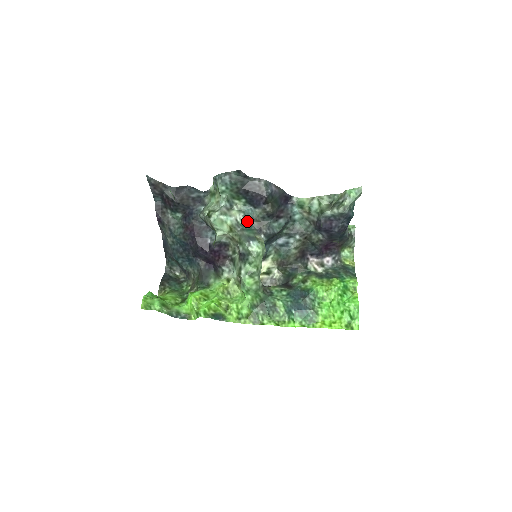
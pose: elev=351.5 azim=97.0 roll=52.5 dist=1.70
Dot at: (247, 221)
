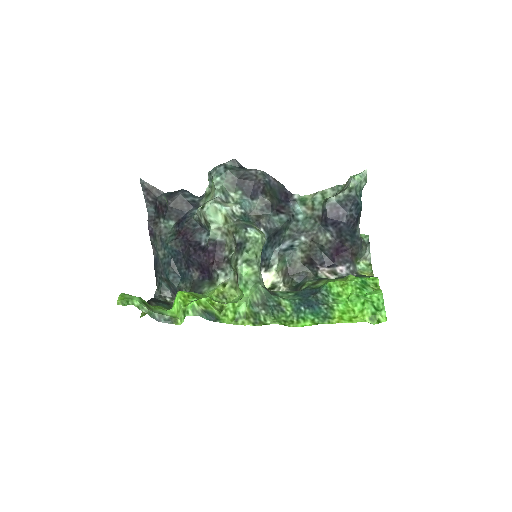
Dot at: (244, 214)
